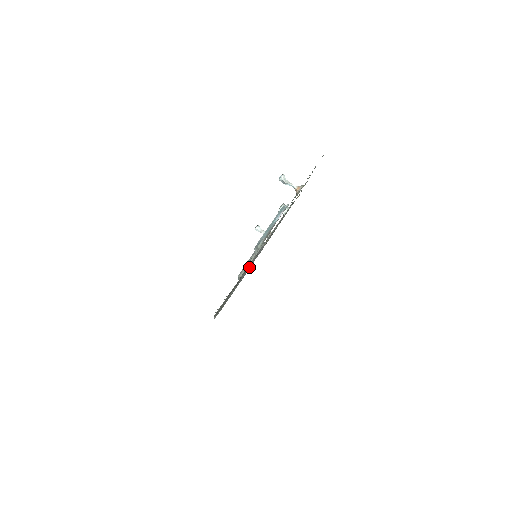
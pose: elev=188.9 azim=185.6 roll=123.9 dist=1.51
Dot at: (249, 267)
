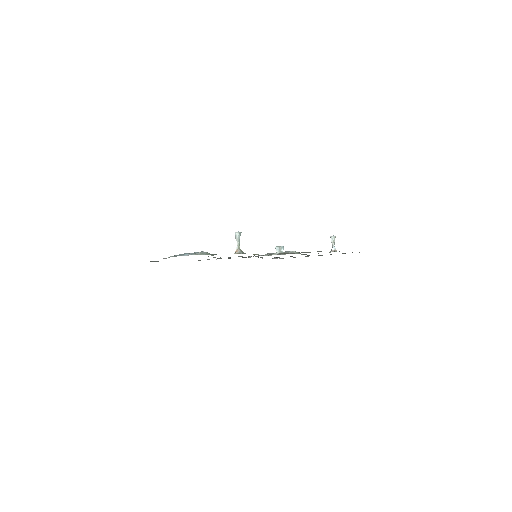
Dot at: occluded
